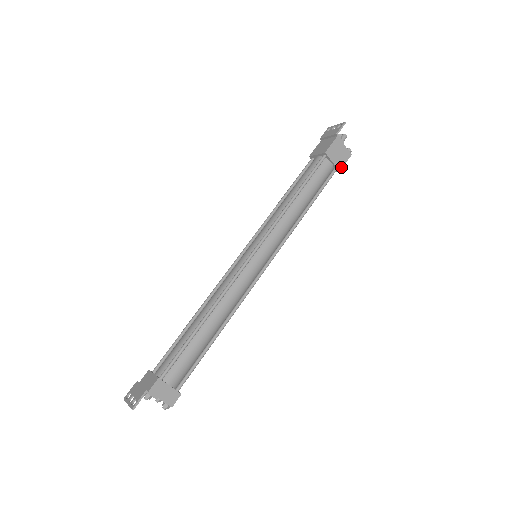
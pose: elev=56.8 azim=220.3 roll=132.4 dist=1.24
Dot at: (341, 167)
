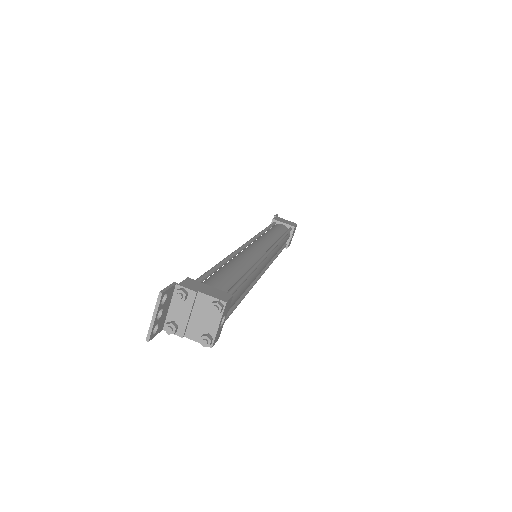
Dot at: (294, 226)
